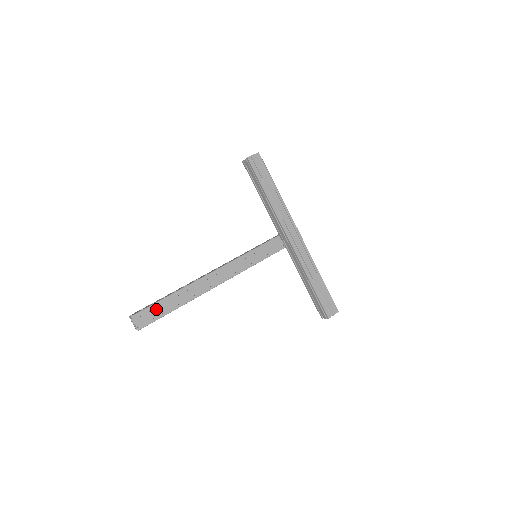
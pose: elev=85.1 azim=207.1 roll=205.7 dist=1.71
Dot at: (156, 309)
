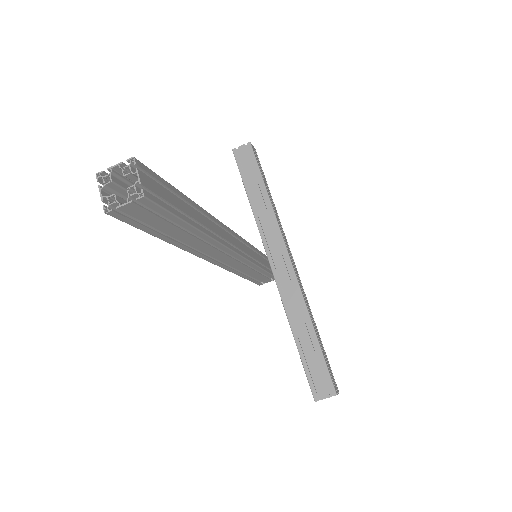
Dot at: (170, 193)
